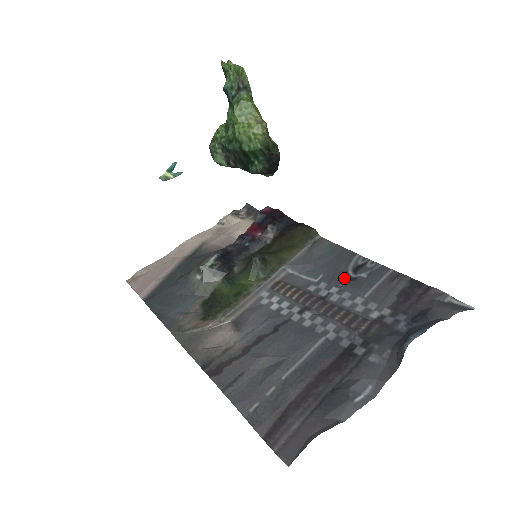
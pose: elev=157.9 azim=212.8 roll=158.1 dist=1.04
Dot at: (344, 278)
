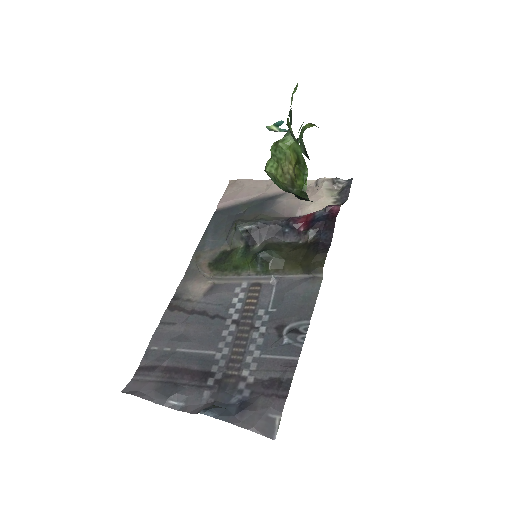
Dot at: (278, 328)
